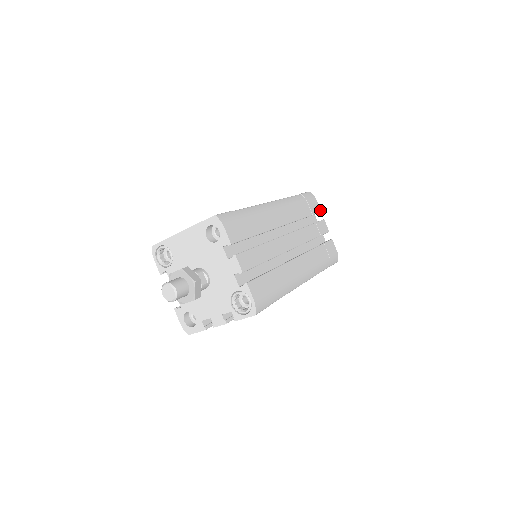
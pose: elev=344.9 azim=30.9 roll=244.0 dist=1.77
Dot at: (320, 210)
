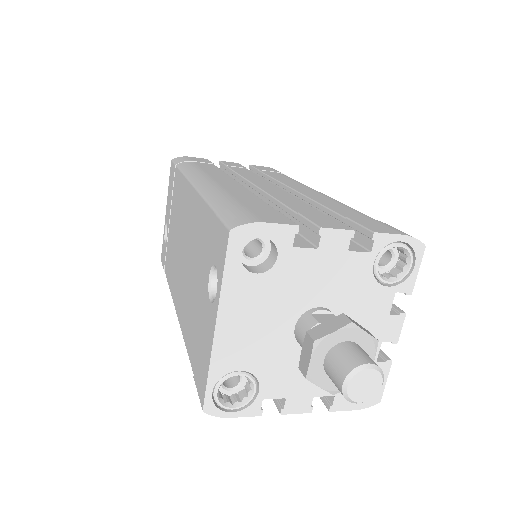
Dot at: (205, 159)
